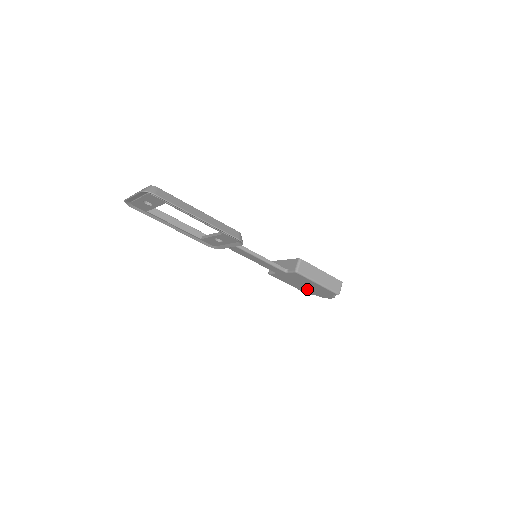
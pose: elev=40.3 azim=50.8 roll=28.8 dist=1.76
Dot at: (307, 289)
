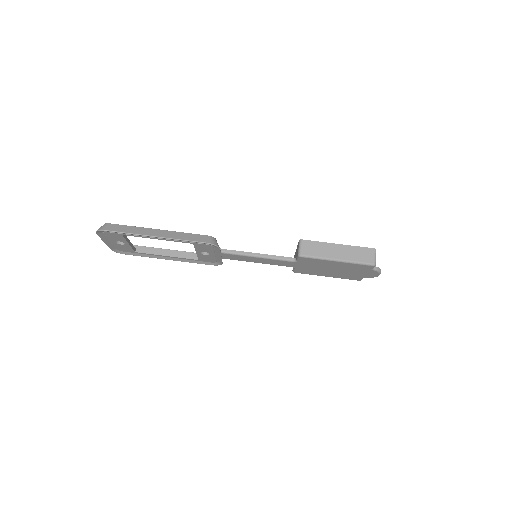
Dot at: (344, 274)
